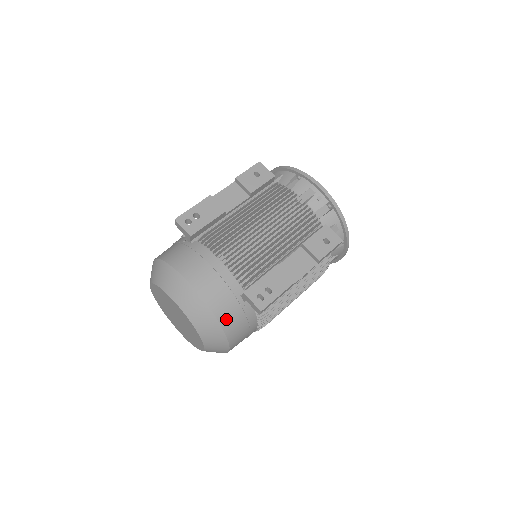
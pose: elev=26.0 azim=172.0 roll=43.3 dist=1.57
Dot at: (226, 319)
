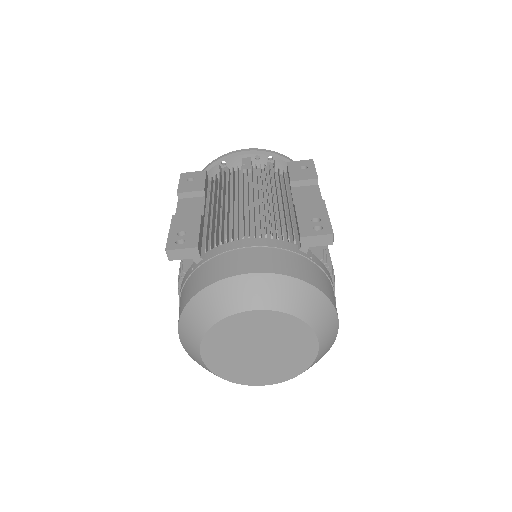
Dot at: (312, 278)
